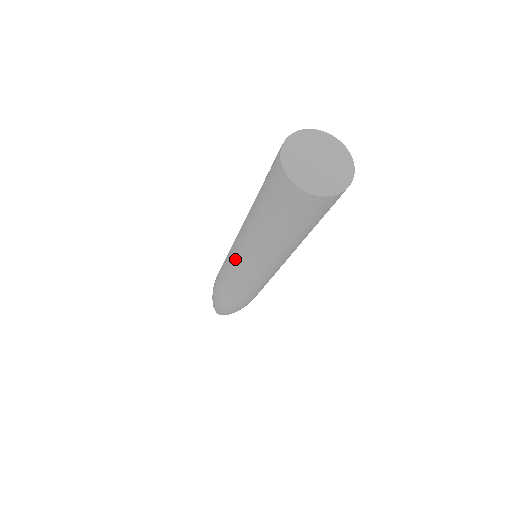
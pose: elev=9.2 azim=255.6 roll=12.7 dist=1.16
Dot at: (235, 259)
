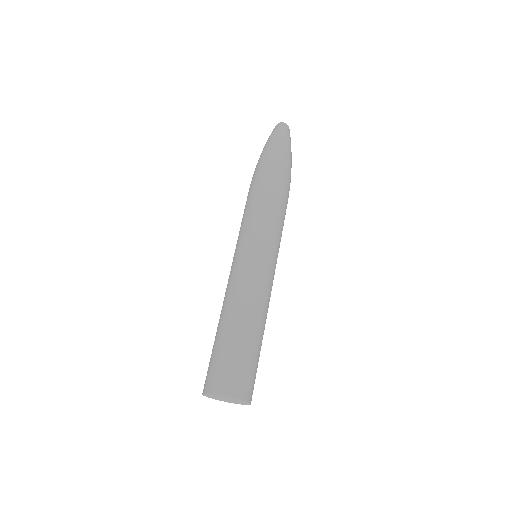
Dot at: occluded
